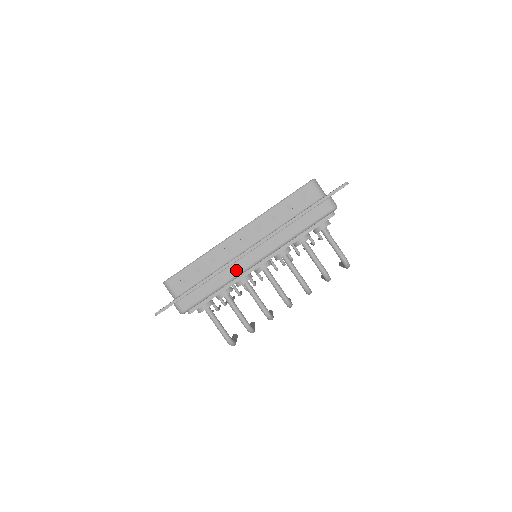
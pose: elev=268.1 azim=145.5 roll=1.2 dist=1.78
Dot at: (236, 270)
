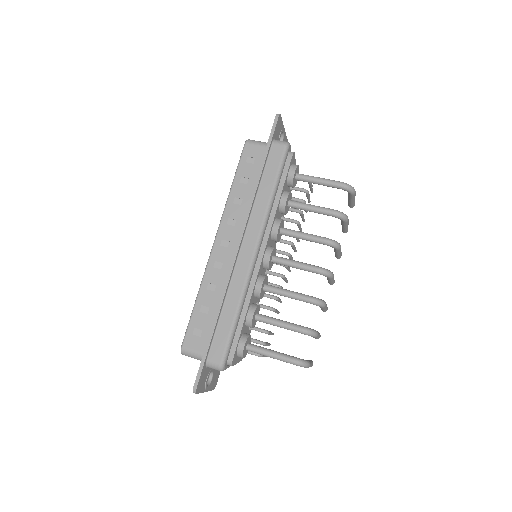
Dot at: (241, 277)
